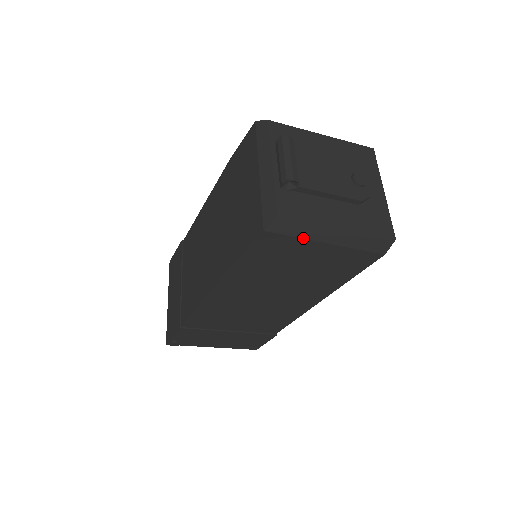
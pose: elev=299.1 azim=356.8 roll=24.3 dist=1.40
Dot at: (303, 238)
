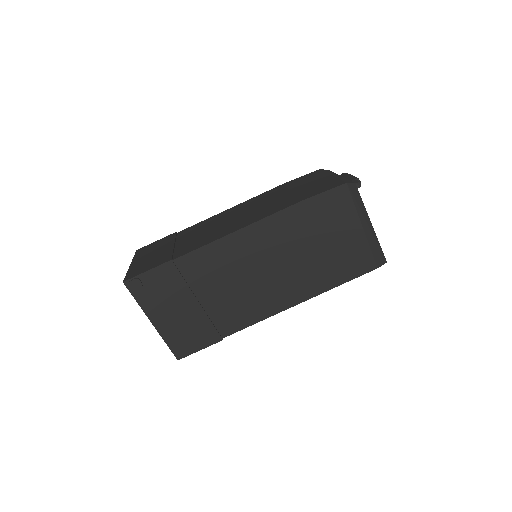
Dot at: (356, 209)
